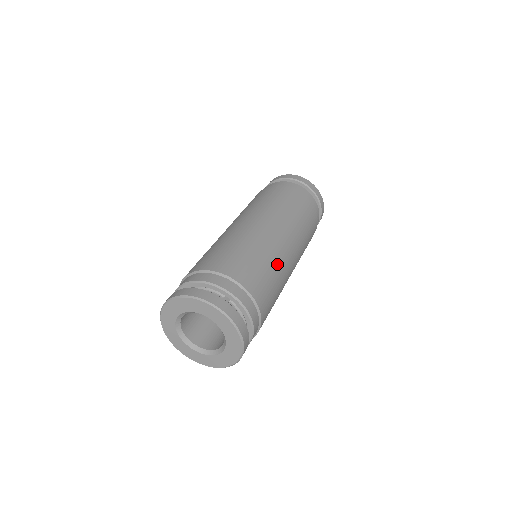
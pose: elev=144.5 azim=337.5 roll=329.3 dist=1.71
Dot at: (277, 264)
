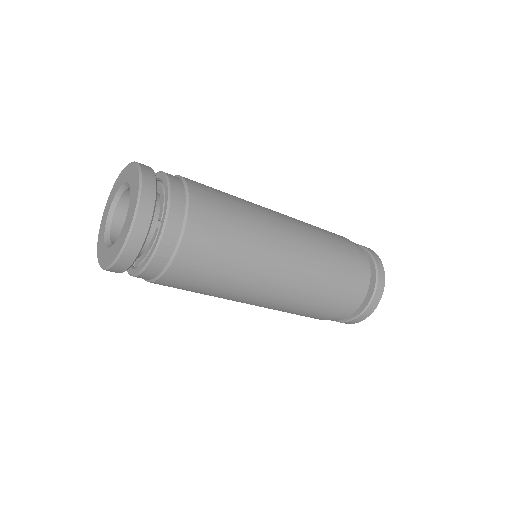
Dot at: (247, 203)
